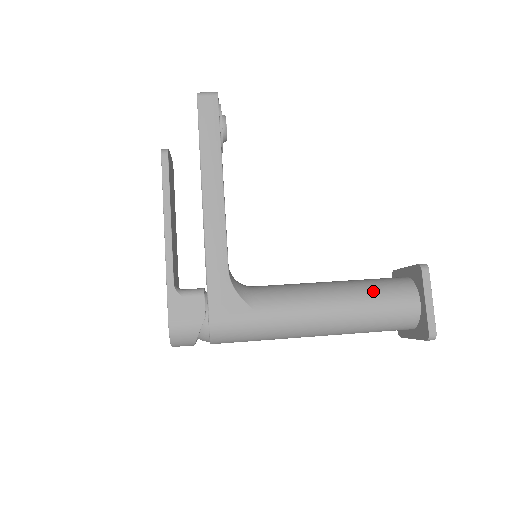
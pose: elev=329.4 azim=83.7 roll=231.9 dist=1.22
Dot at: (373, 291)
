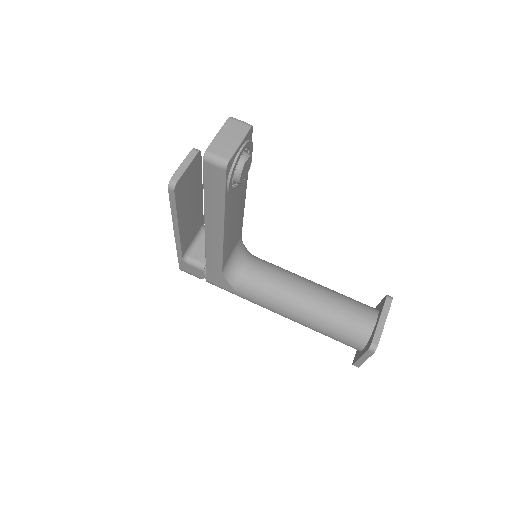
Dot at: (330, 328)
